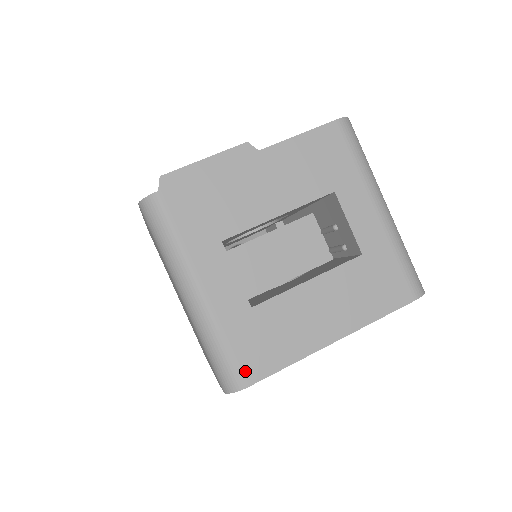
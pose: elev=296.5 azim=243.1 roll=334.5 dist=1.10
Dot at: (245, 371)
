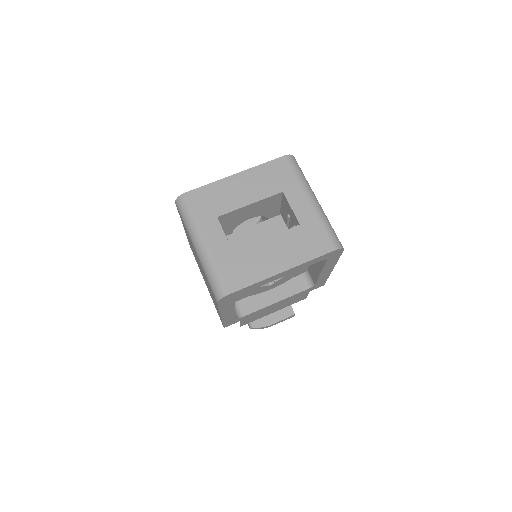
Dot at: (228, 285)
